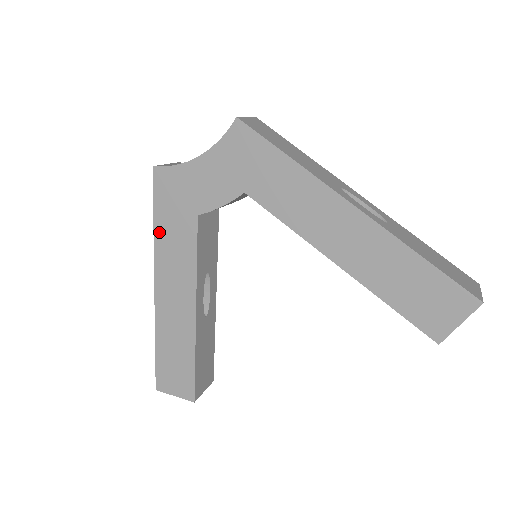
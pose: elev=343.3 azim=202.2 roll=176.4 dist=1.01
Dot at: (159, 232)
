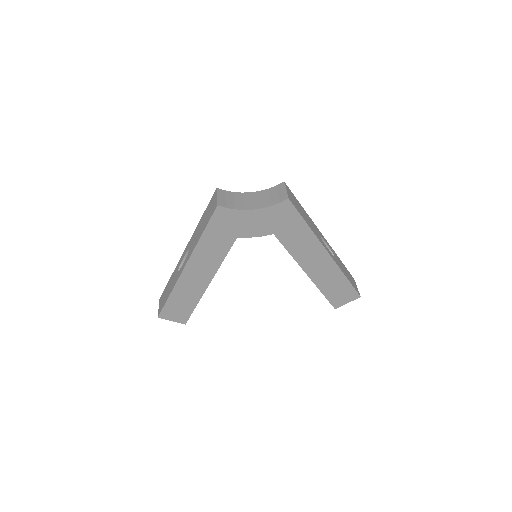
Dot at: (204, 240)
